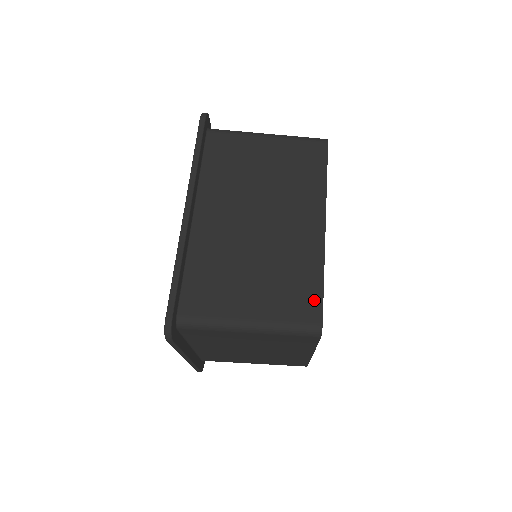
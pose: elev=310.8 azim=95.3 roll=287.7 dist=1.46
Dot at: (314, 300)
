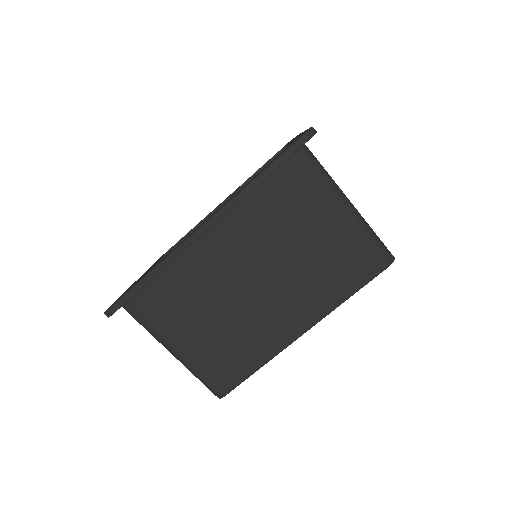
Dot at: (235, 377)
